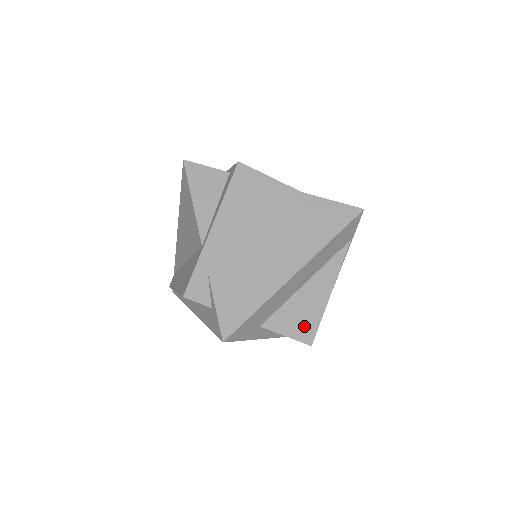
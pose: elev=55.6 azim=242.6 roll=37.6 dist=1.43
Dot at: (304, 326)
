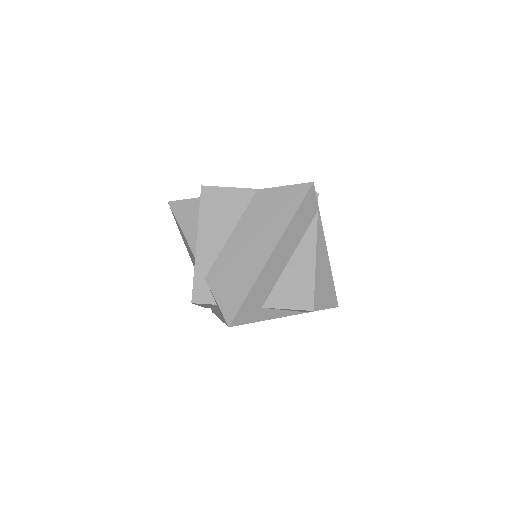
Dot at: (301, 296)
